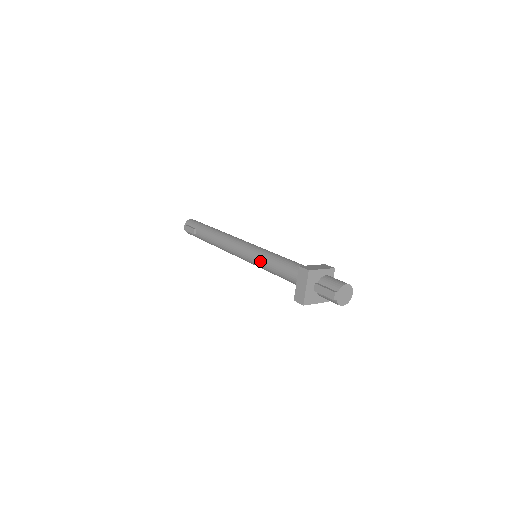
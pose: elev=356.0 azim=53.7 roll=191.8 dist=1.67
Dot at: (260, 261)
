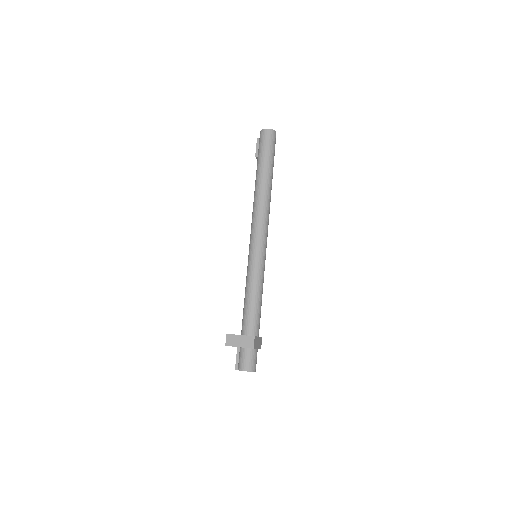
Dot at: occluded
